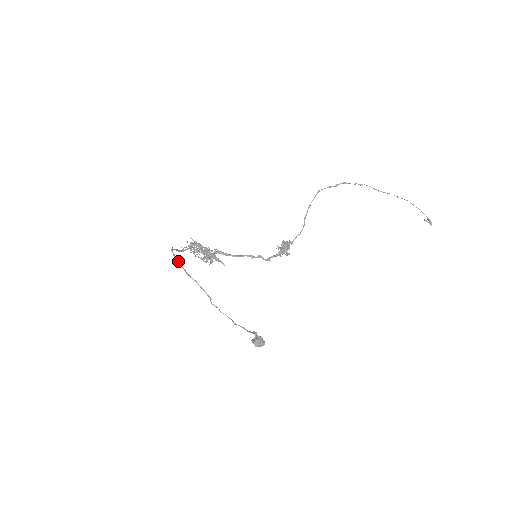
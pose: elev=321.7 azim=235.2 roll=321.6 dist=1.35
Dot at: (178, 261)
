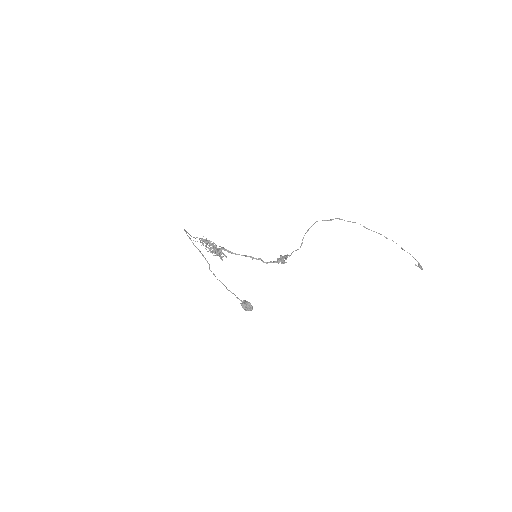
Dot at: occluded
